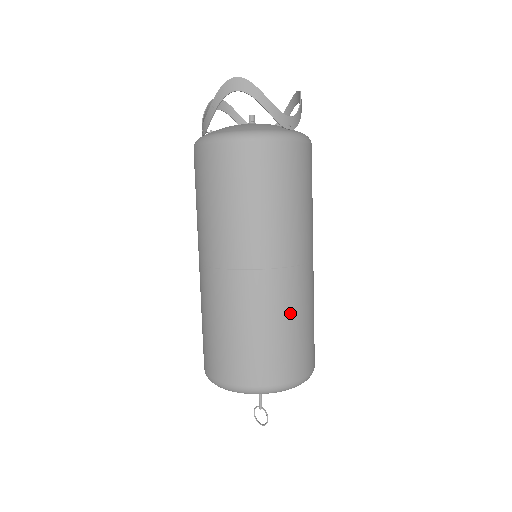
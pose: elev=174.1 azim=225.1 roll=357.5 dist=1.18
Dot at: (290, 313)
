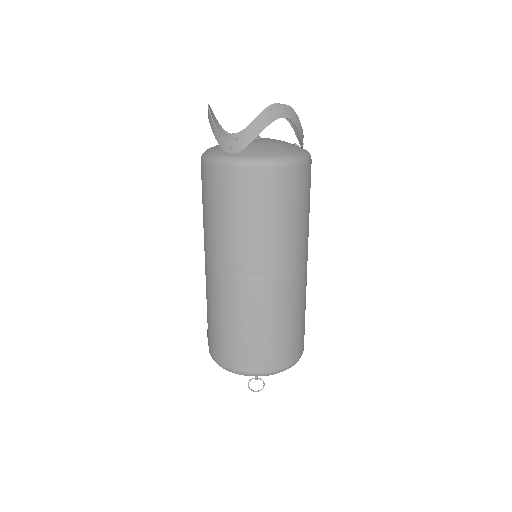
Dot at: (305, 299)
